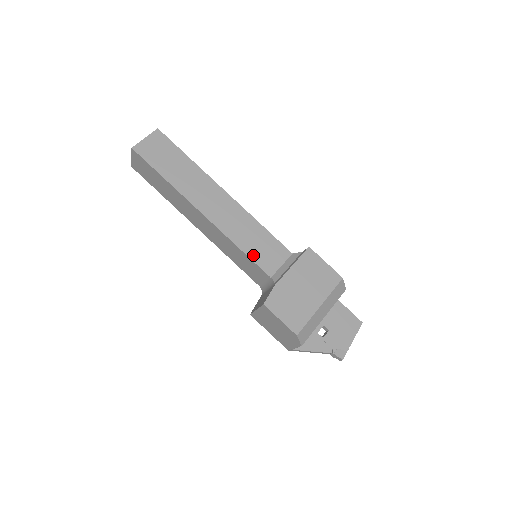
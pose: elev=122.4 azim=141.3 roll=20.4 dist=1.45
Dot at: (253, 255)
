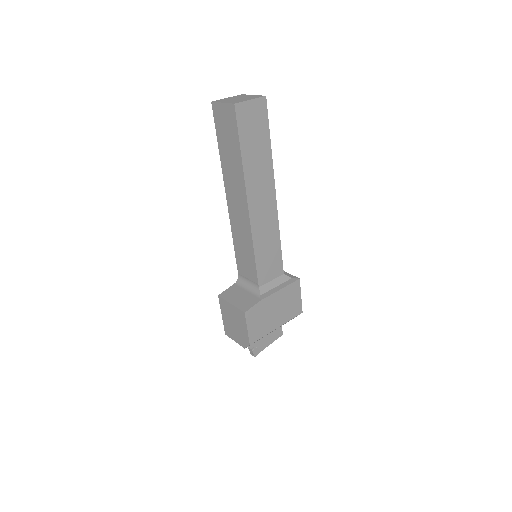
Dot at: (259, 263)
